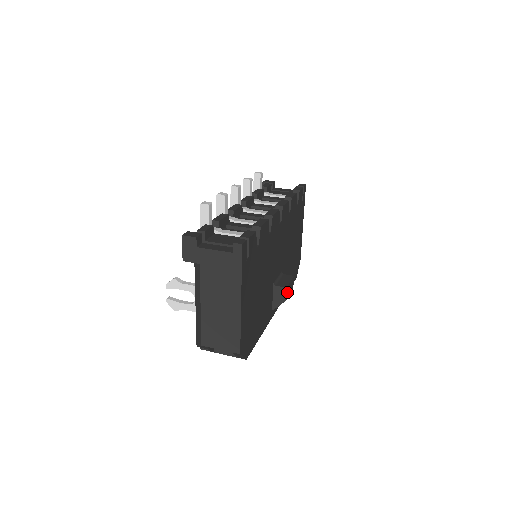
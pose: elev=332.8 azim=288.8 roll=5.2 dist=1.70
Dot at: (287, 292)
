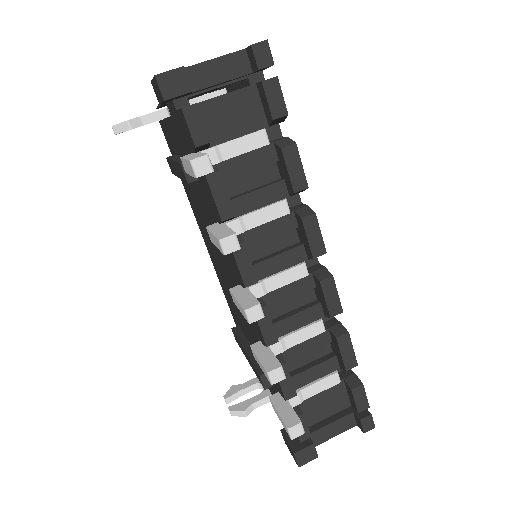
Dot at: occluded
